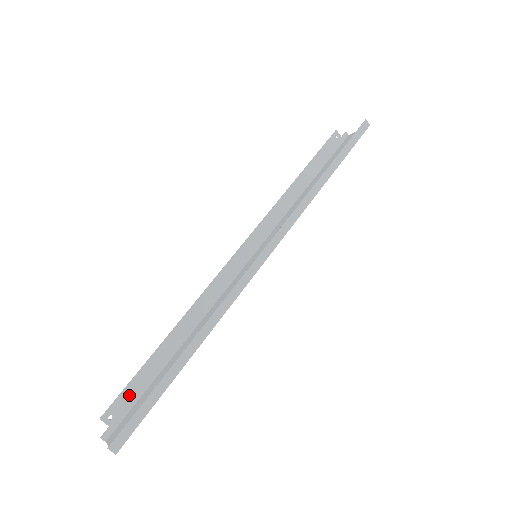
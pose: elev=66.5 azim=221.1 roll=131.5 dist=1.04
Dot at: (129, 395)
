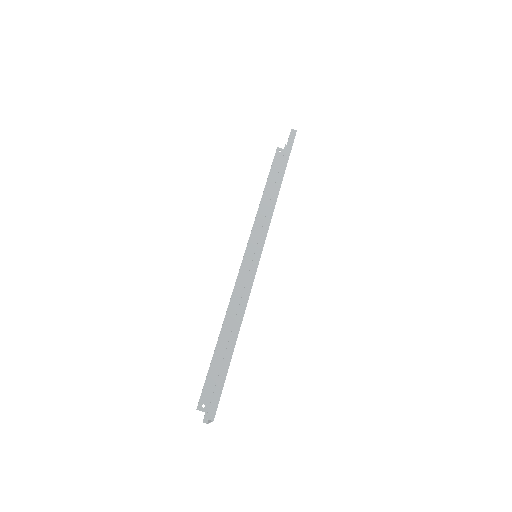
Dot at: (210, 386)
